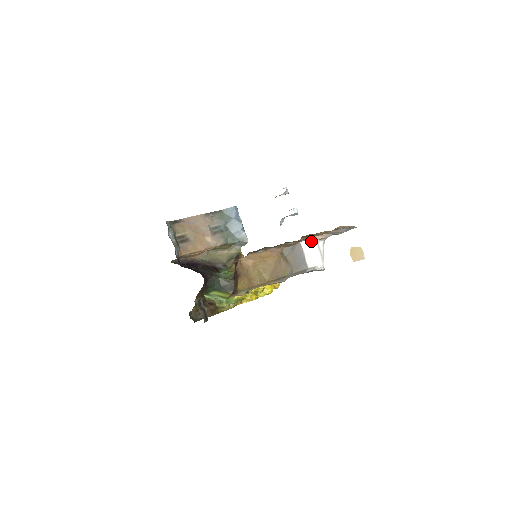
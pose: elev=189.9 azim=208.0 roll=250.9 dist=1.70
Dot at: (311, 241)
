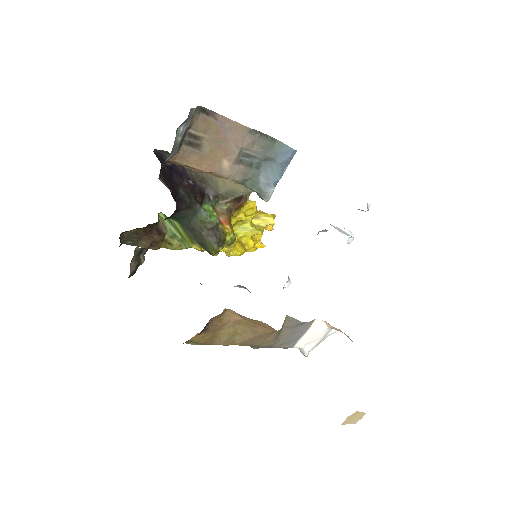
Dot at: (327, 325)
